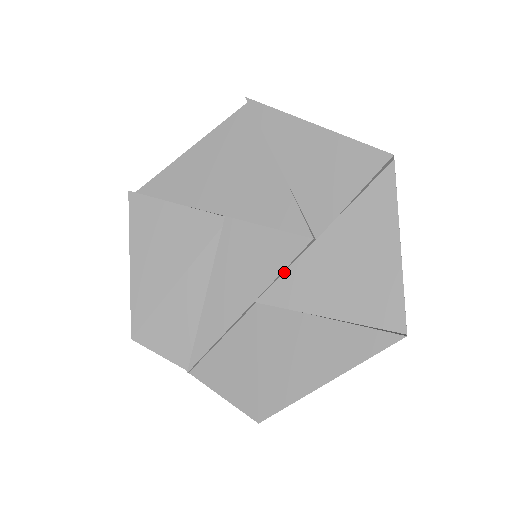
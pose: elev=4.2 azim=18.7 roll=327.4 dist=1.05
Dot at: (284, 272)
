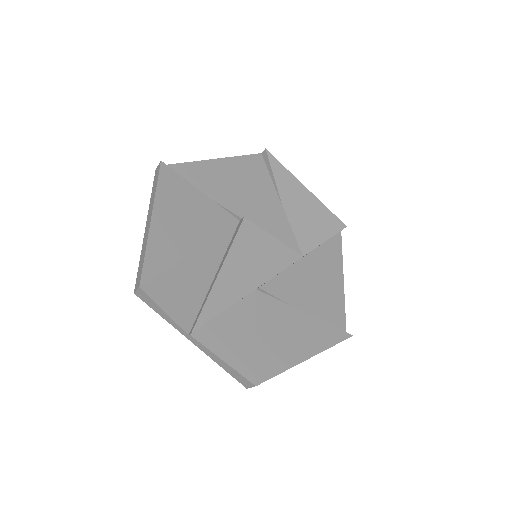
Dot at: (280, 273)
